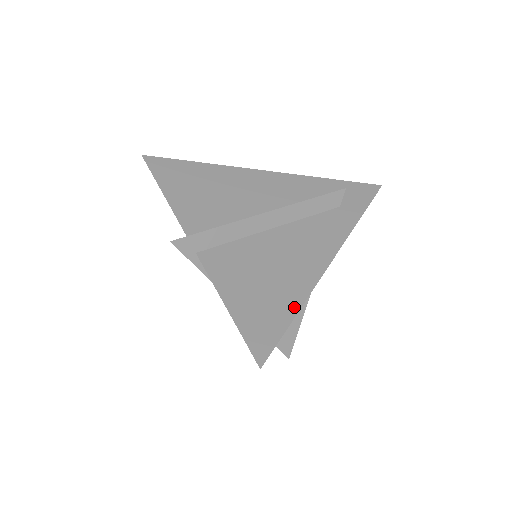
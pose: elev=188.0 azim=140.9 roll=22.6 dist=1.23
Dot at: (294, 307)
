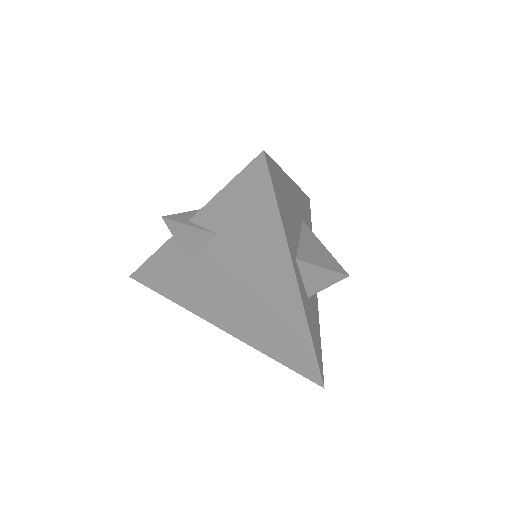
Dot at: occluded
